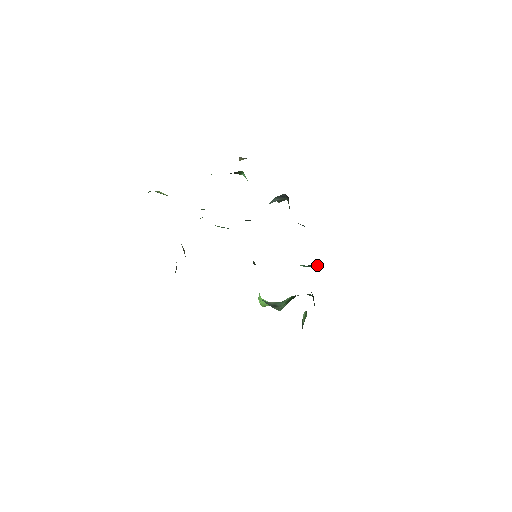
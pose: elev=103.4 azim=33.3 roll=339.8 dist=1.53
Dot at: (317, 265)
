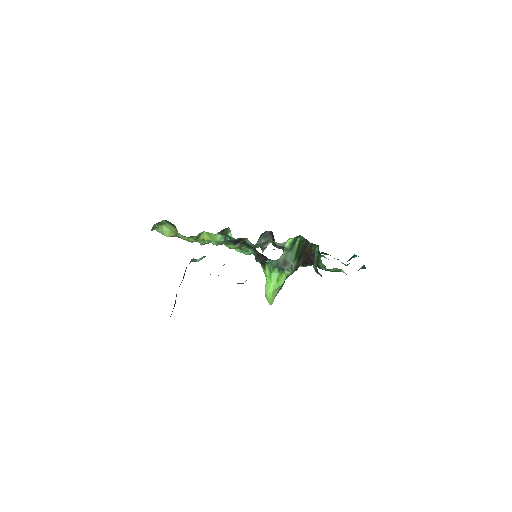
Dot at: occluded
